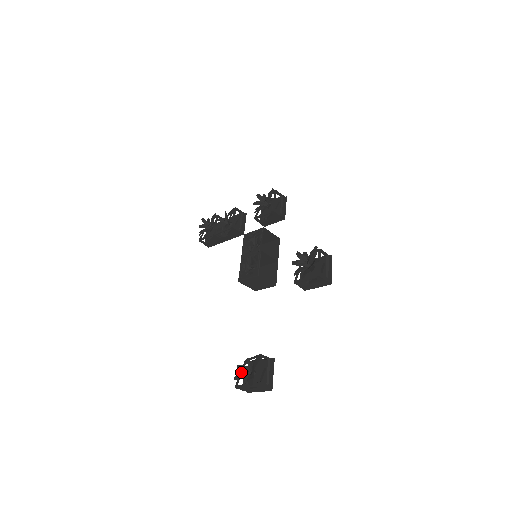
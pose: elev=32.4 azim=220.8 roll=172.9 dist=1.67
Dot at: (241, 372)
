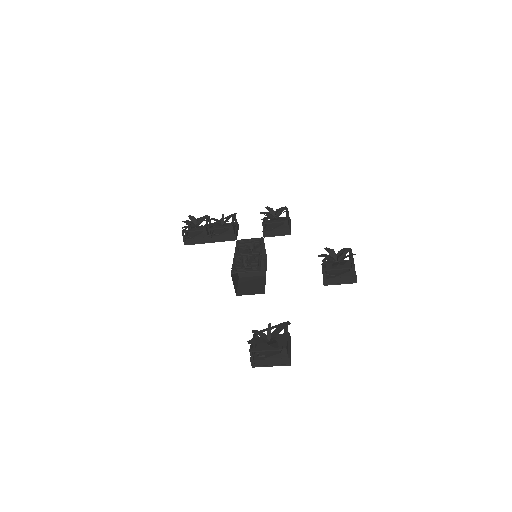
Dot at: (256, 338)
